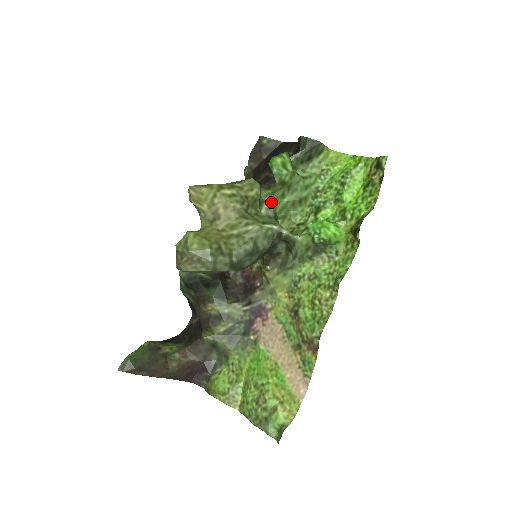
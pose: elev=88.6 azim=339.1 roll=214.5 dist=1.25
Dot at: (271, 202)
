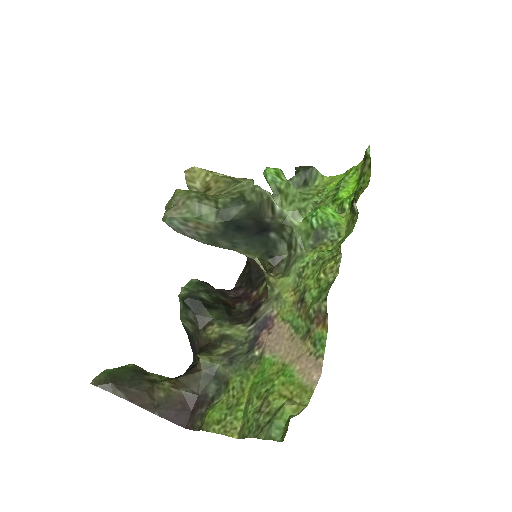
Dot at: occluded
